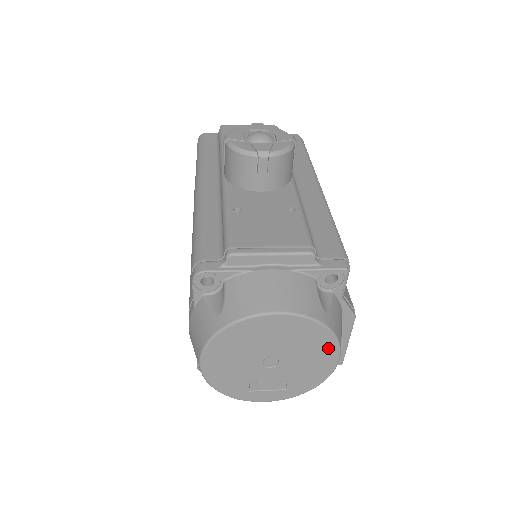
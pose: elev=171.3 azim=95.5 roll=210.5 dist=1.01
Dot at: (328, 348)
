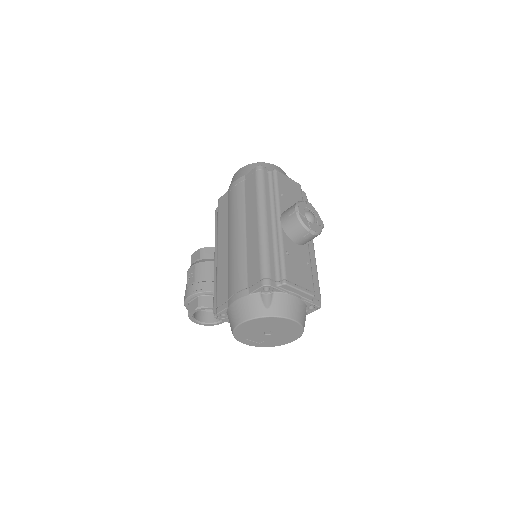
Dot at: (295, 337)
